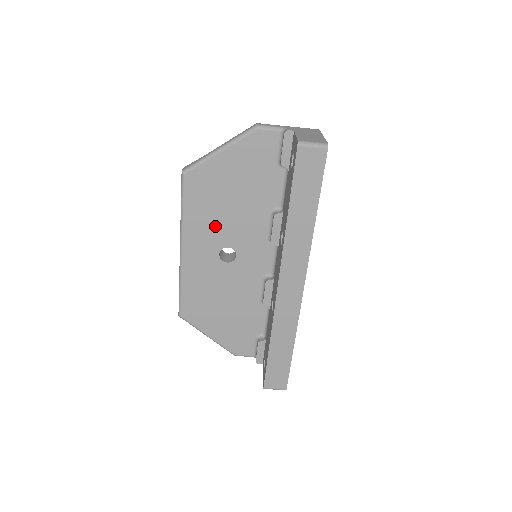
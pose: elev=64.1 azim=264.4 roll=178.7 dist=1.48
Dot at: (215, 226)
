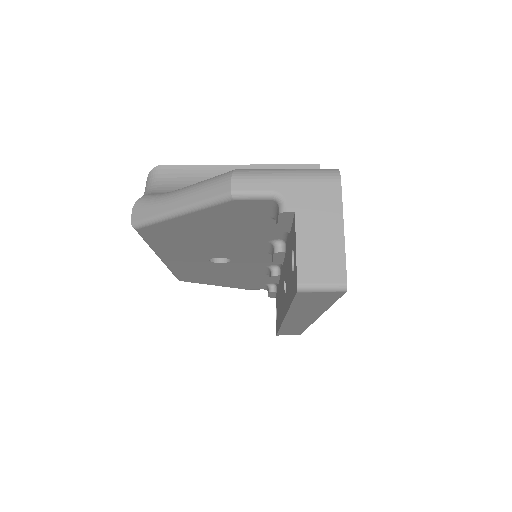
Dot at: (197, 250)
